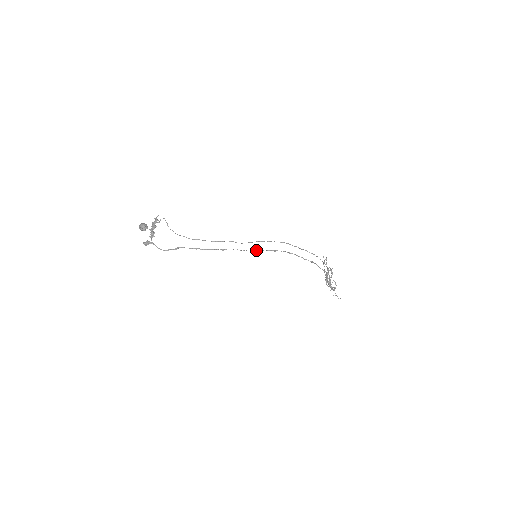
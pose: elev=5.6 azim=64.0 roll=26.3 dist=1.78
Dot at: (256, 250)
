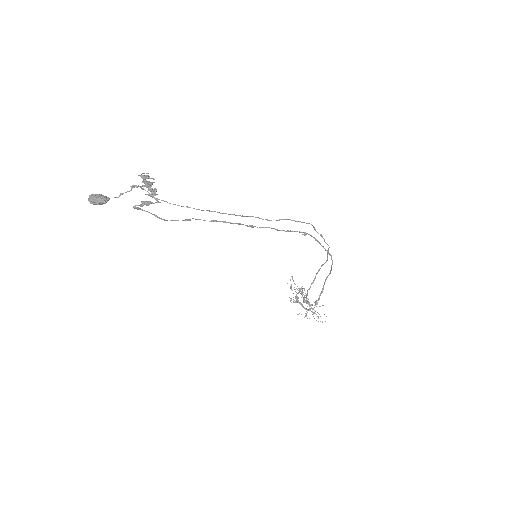
Dot at: (287, 230)
